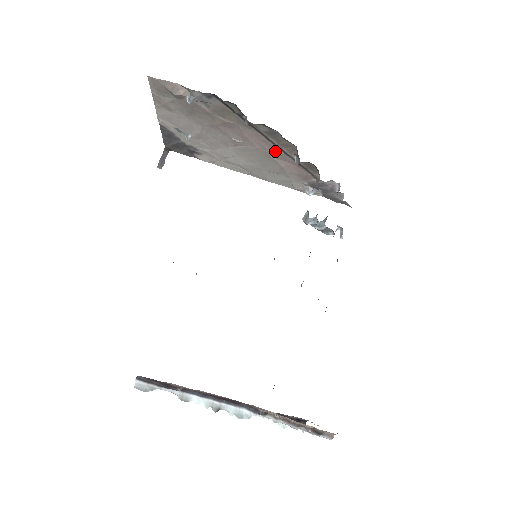
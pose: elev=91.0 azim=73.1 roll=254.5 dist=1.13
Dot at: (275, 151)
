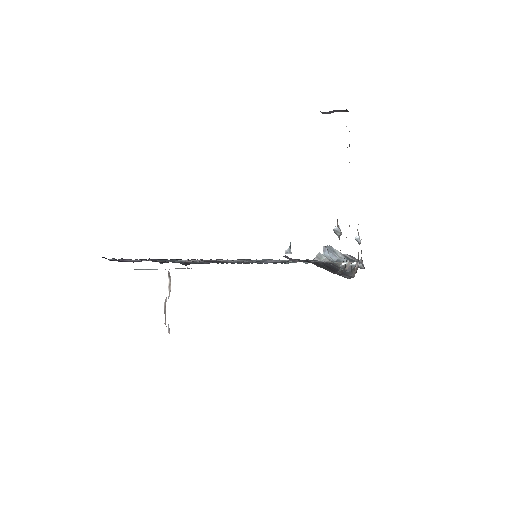
Dot at: occluded
